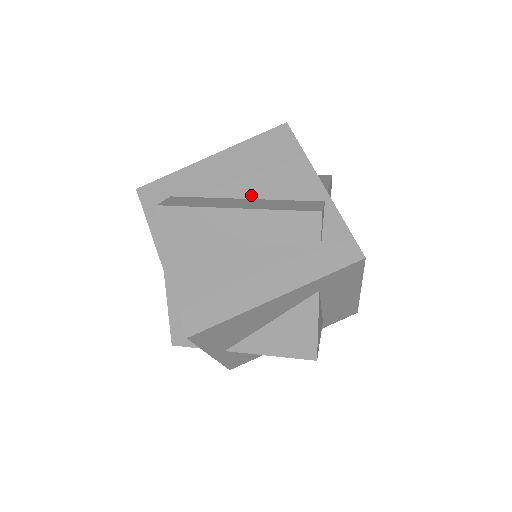
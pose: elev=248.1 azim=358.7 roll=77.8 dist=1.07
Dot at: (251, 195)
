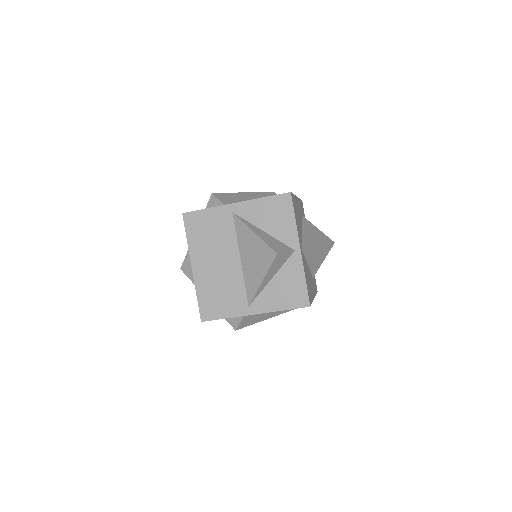
Dot at: occluded
